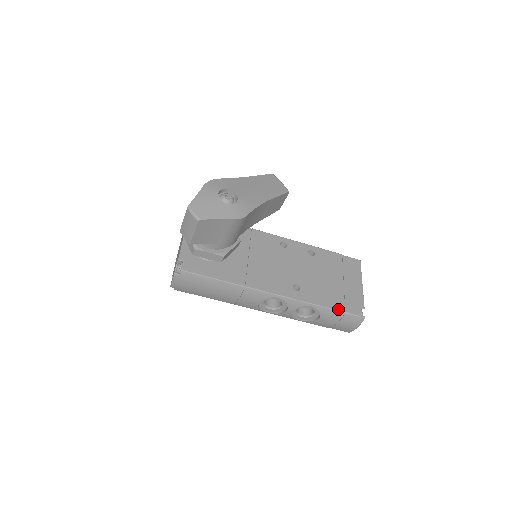
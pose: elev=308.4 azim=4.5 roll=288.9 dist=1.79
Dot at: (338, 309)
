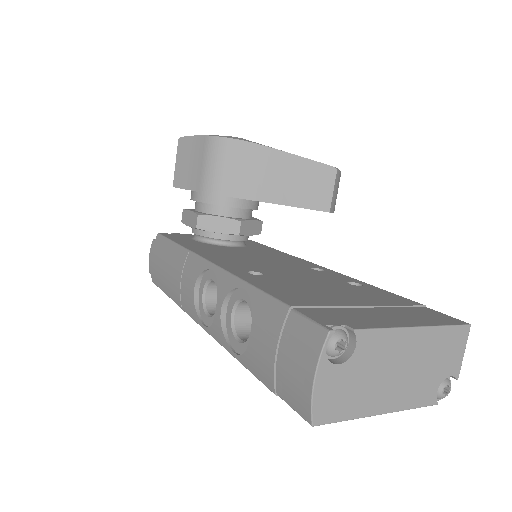
Dot at: (283, 300)
